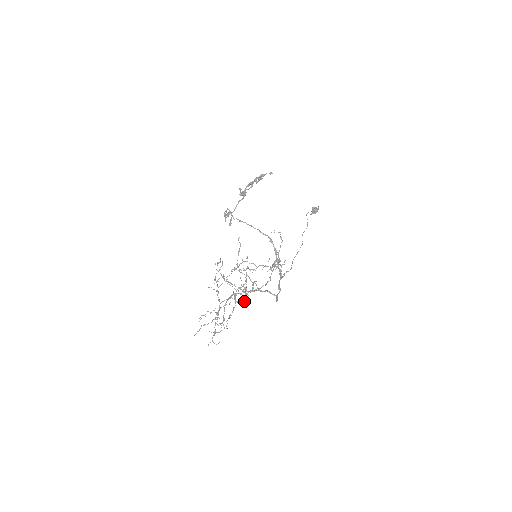
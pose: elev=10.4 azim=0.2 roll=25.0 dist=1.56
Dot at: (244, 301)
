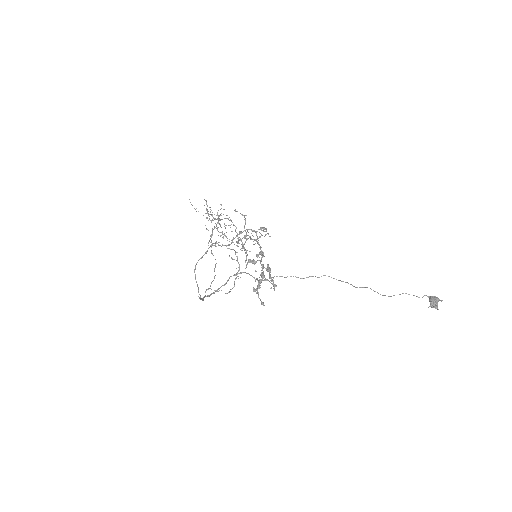
Dot at: occluded
